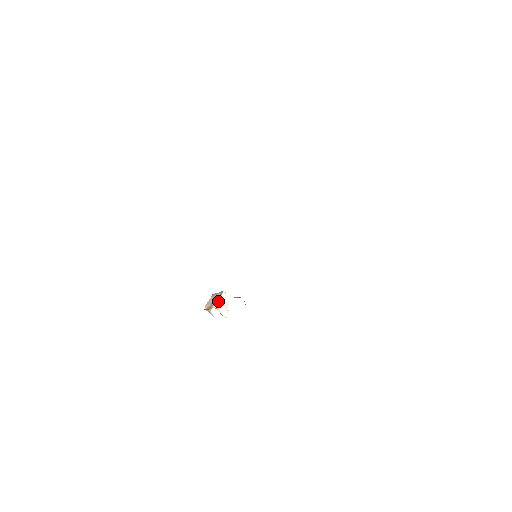
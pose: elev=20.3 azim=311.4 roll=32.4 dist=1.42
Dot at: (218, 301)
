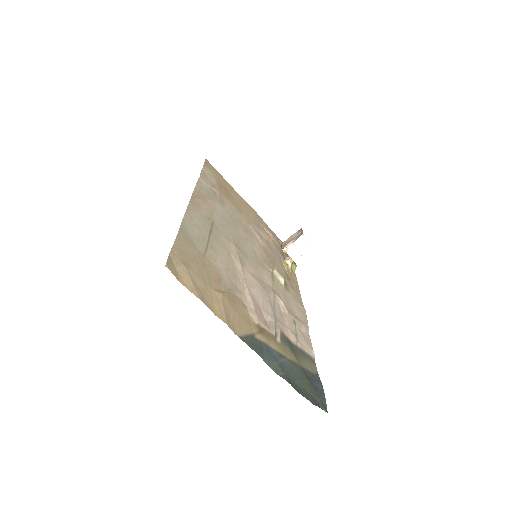
Dot at: (291, 243)
